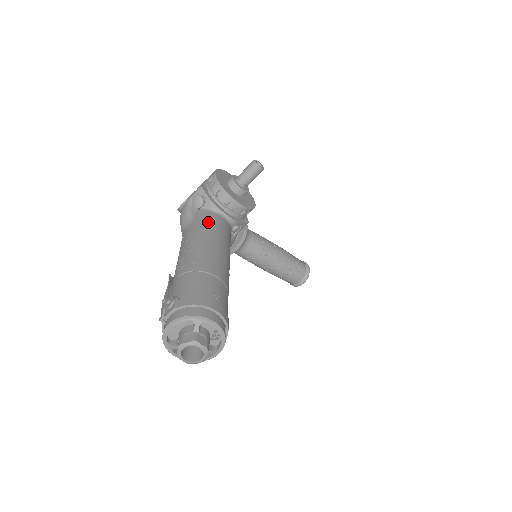
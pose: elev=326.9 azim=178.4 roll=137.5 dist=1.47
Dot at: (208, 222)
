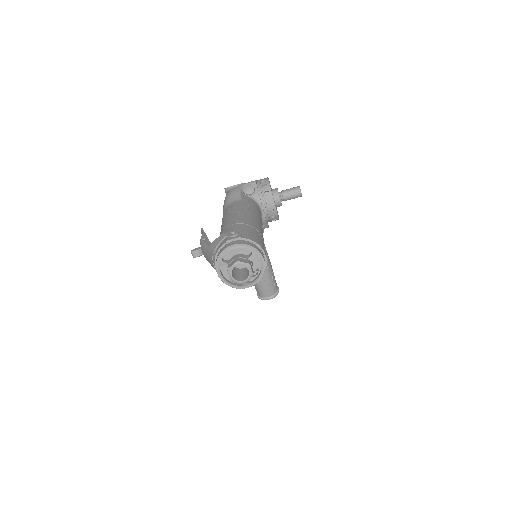
Dot at: (255, 206)
